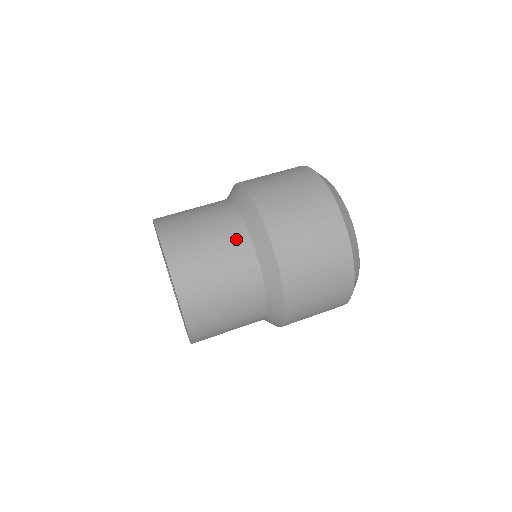
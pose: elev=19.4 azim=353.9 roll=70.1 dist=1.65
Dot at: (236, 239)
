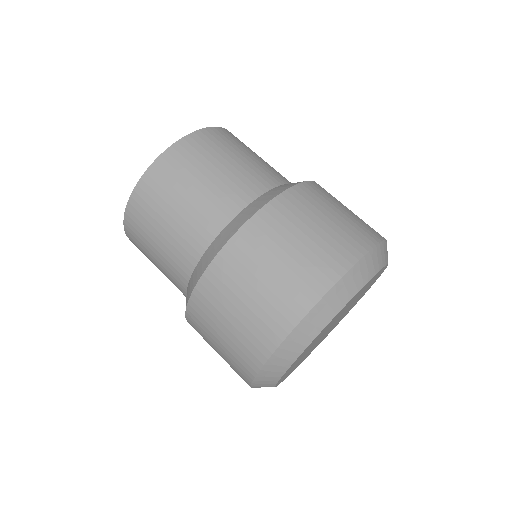
Dot at: (195, 237)
